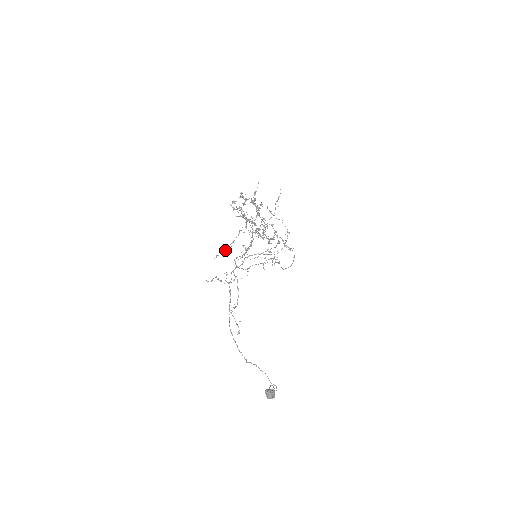
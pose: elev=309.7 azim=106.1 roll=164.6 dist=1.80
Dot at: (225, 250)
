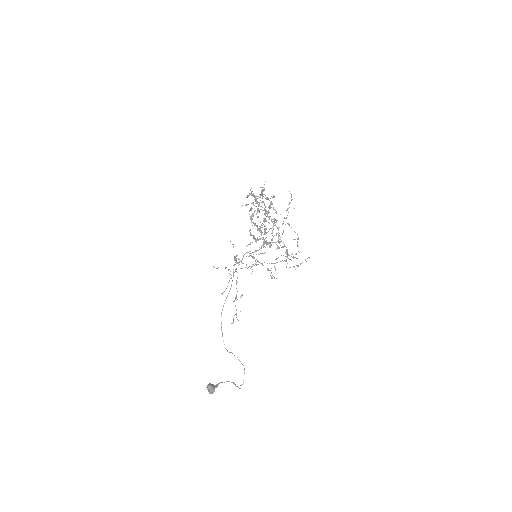
Dot at: occluded
